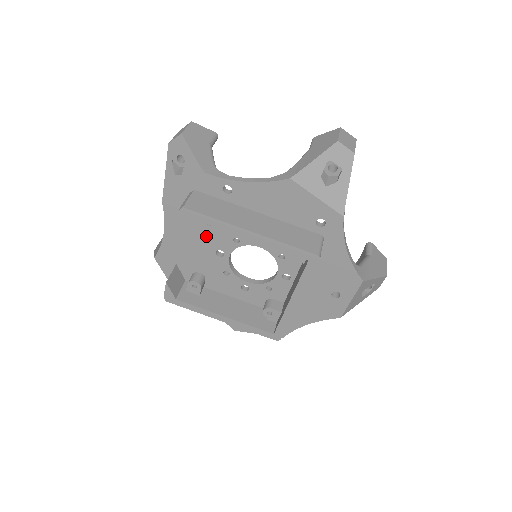
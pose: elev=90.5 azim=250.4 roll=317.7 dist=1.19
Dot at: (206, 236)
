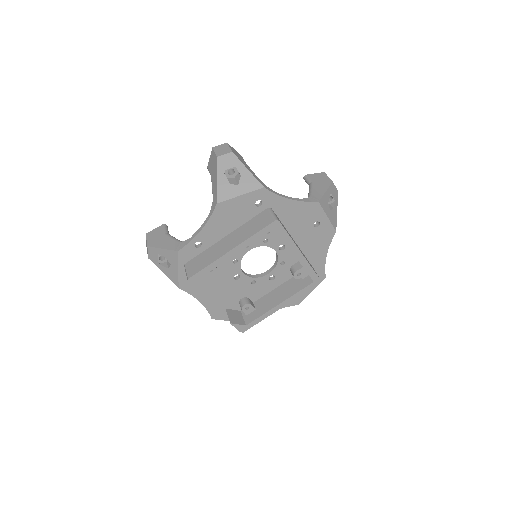
Dot at: (219, 278)
